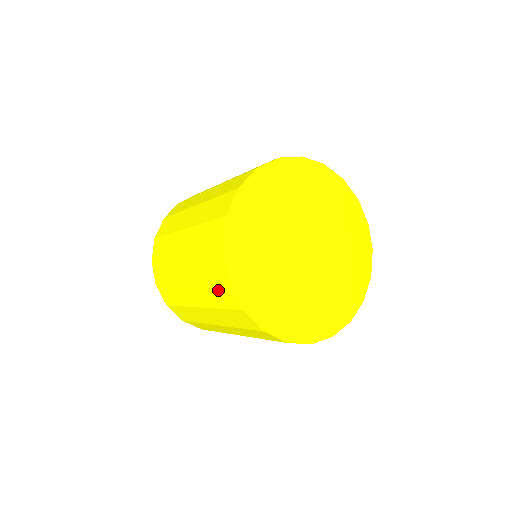
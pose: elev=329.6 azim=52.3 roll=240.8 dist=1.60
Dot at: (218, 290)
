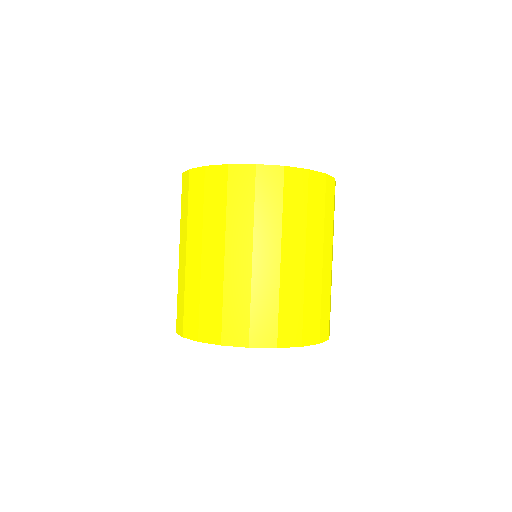
Dot at: (193, 194)
